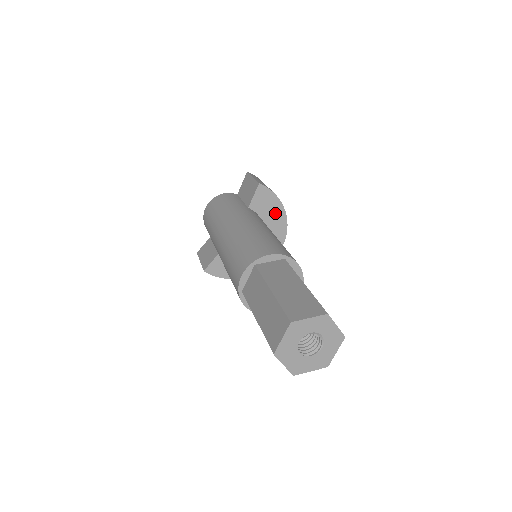
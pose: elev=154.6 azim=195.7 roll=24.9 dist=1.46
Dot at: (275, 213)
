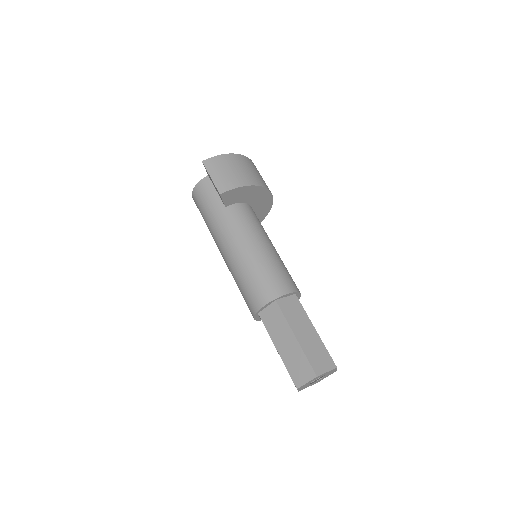
Dot at: (249, 192)
